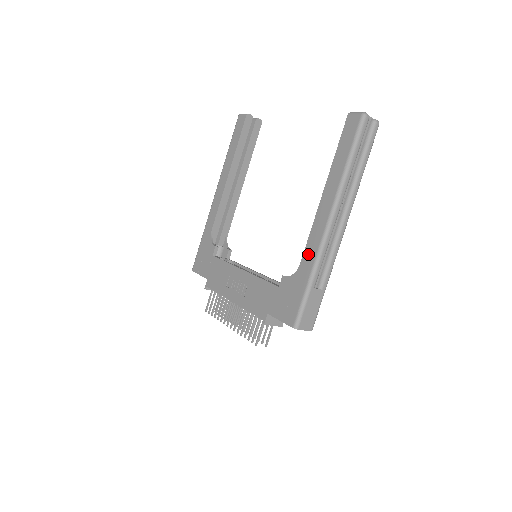
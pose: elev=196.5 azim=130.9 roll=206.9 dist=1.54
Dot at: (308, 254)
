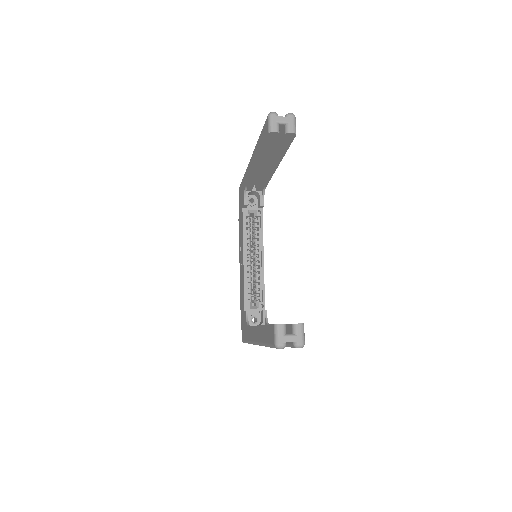
Dot at: (249, 332)
